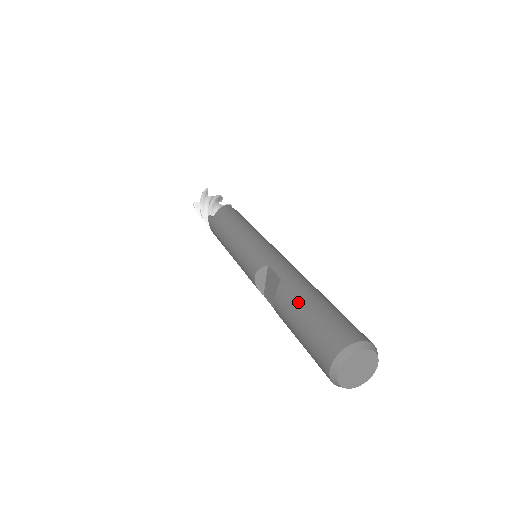
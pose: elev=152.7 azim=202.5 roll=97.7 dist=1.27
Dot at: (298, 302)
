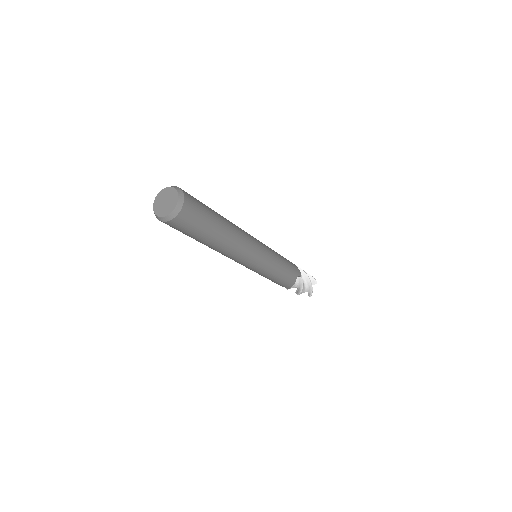
Dot at: occluded
